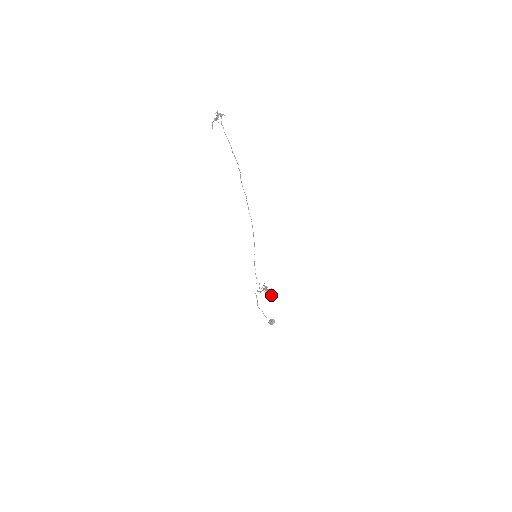
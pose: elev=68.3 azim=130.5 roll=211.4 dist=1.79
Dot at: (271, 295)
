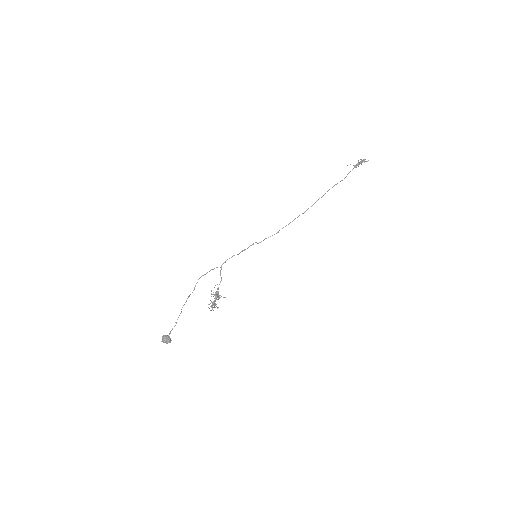
Dot at: (212, 305)
